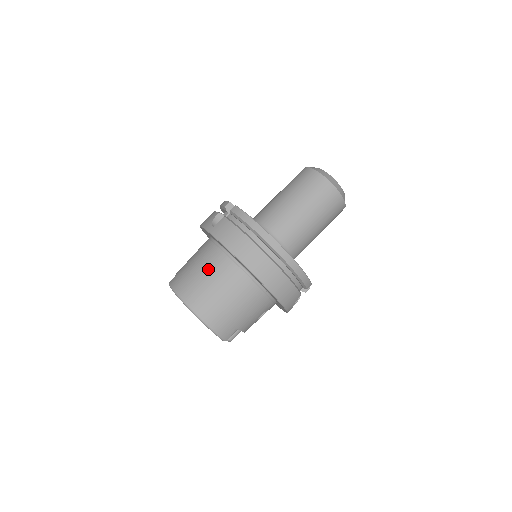
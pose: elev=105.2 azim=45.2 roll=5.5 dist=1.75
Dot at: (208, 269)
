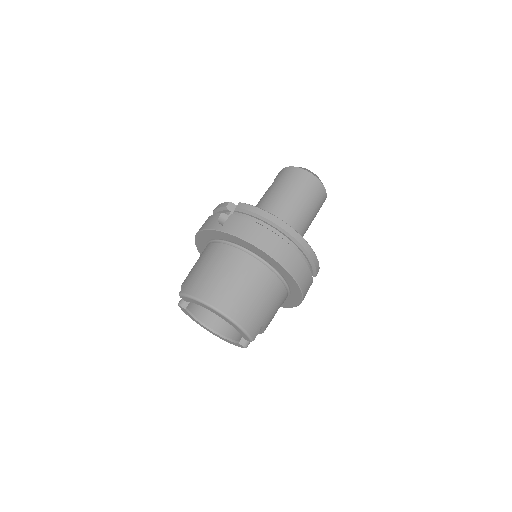
Dot at: (226, 267)
